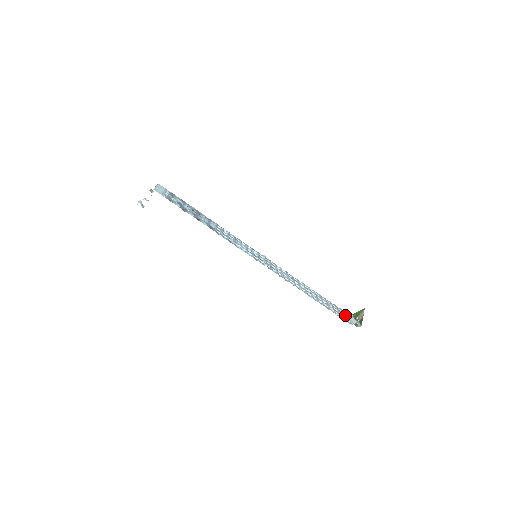
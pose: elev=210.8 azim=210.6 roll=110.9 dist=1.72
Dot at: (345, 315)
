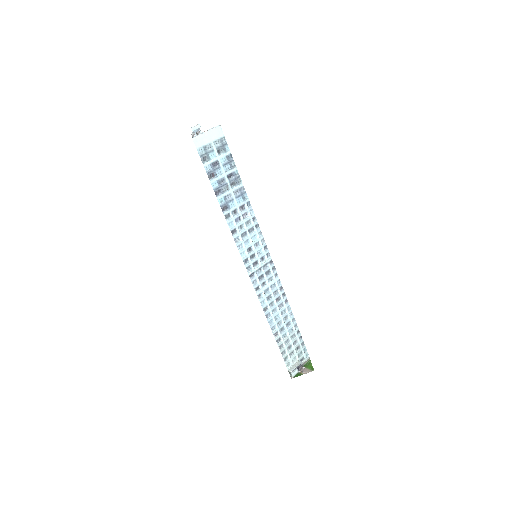
Dot at: (298, 356)
